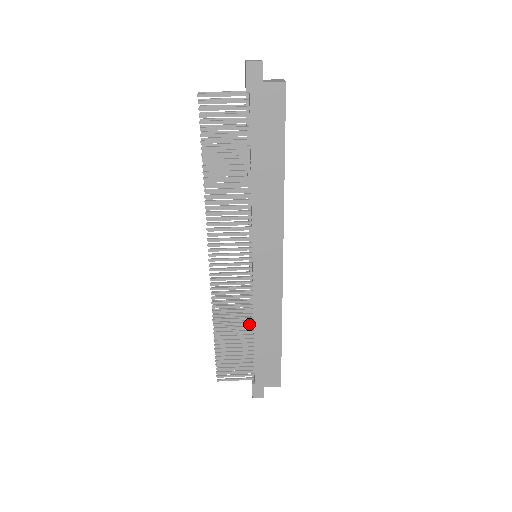
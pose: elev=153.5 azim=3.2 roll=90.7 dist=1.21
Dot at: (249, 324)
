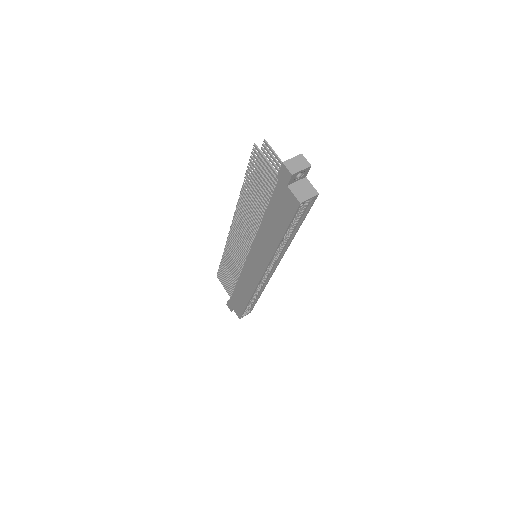
Dot at: occluded
